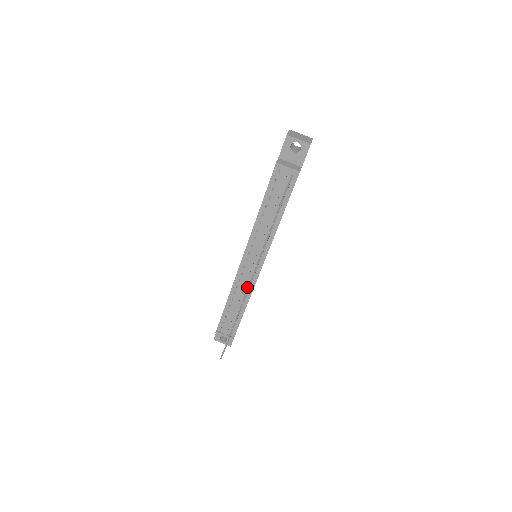
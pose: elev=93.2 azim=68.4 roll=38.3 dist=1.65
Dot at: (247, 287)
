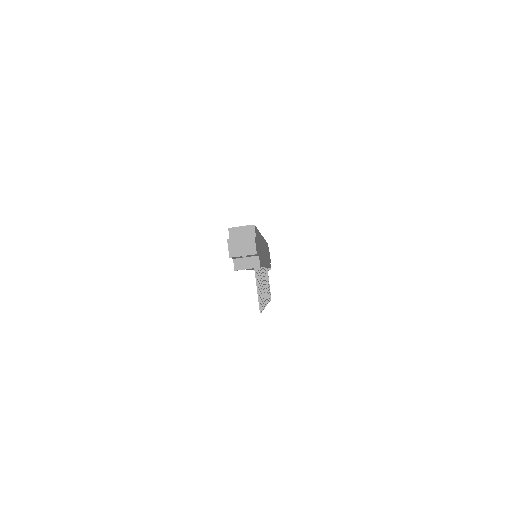
Dot at: occluded
